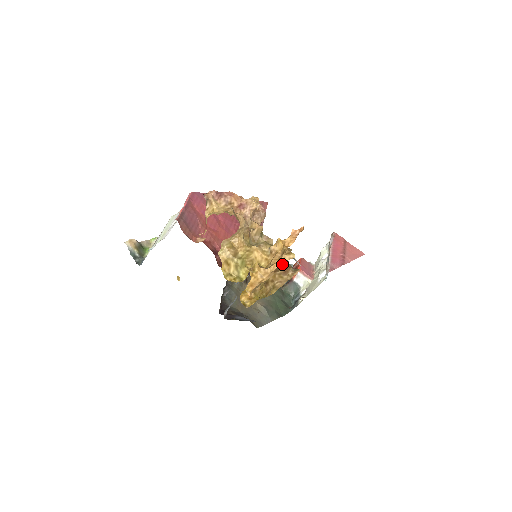
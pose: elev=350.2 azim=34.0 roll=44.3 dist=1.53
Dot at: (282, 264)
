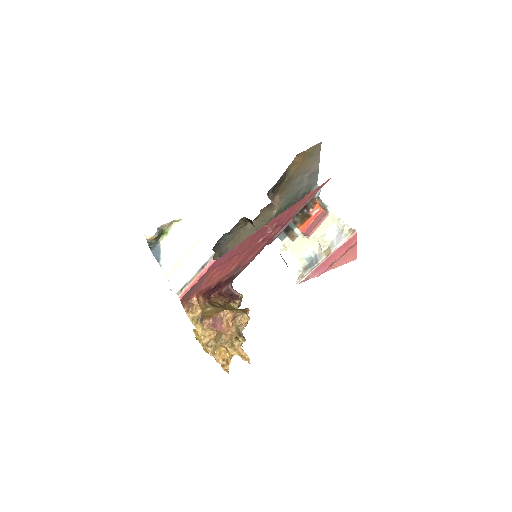
Dot at: occluded
